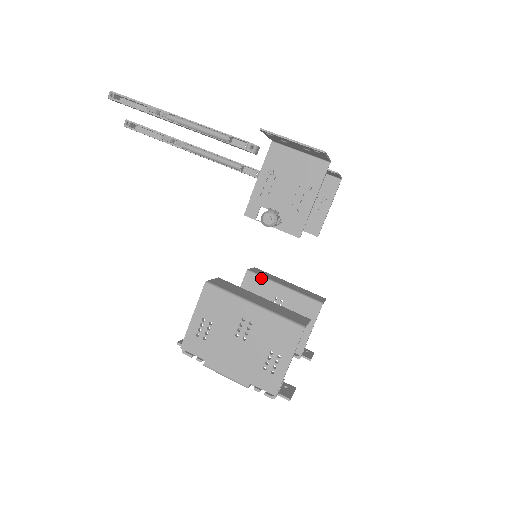
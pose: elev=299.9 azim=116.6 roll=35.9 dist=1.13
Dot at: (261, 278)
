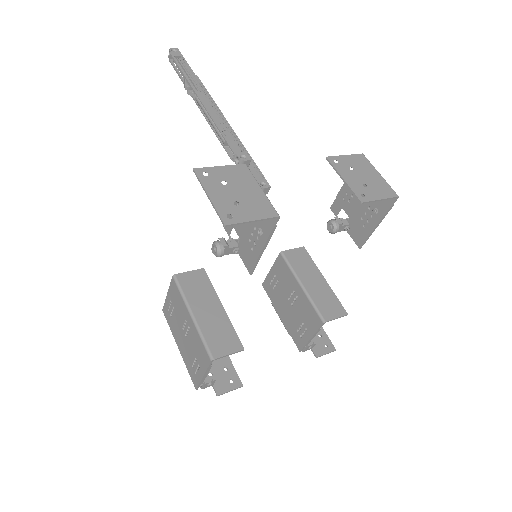
Dot at: (288, 266)
